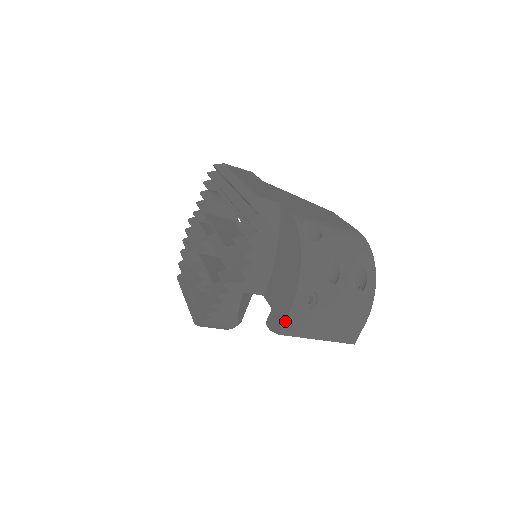
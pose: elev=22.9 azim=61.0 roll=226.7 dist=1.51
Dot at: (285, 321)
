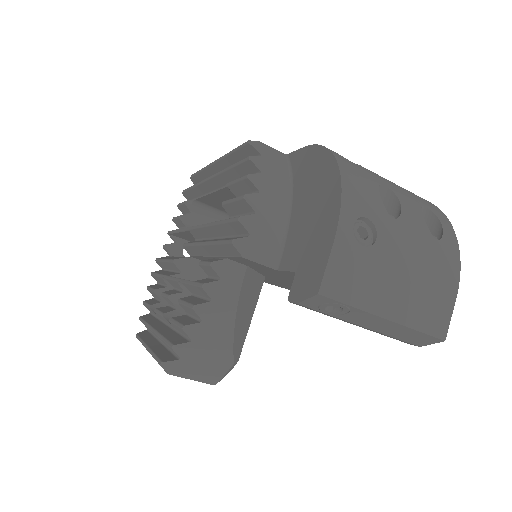
Dot at: (326, 265)
